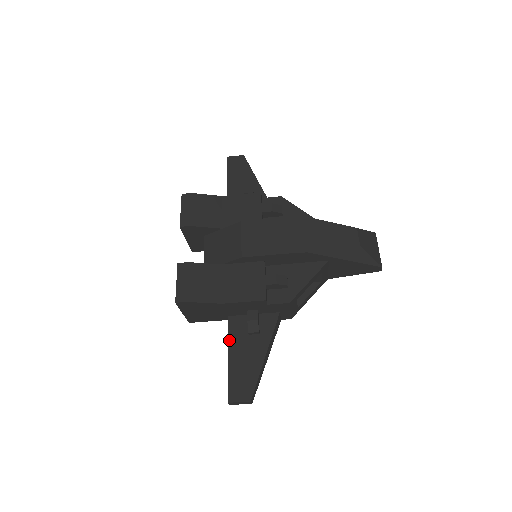
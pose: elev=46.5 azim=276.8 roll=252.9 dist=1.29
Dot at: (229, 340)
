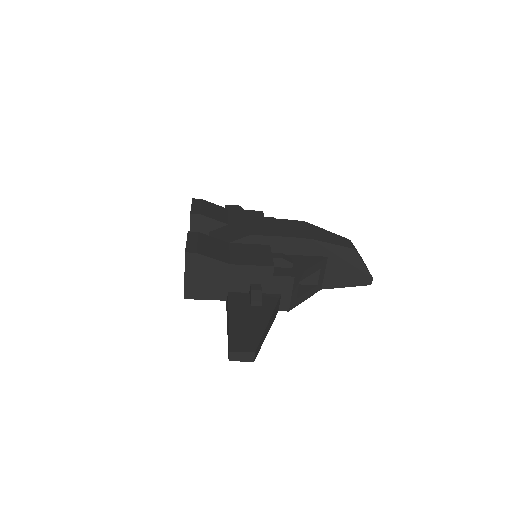
Dot at: (230, 307)
